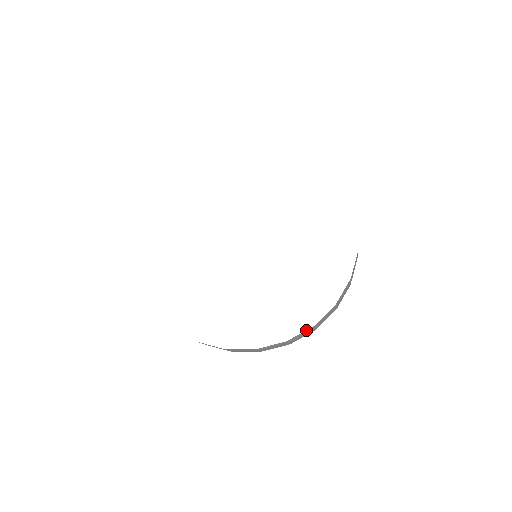
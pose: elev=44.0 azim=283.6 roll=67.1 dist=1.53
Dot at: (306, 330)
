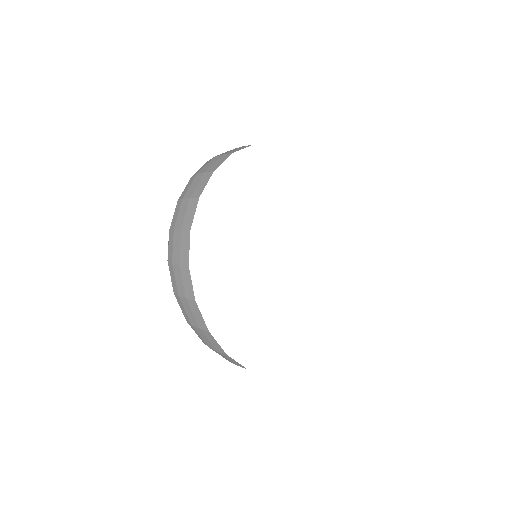
Dot at: occluded
